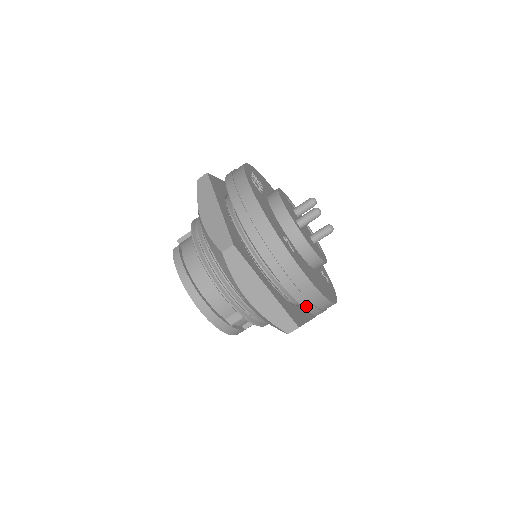
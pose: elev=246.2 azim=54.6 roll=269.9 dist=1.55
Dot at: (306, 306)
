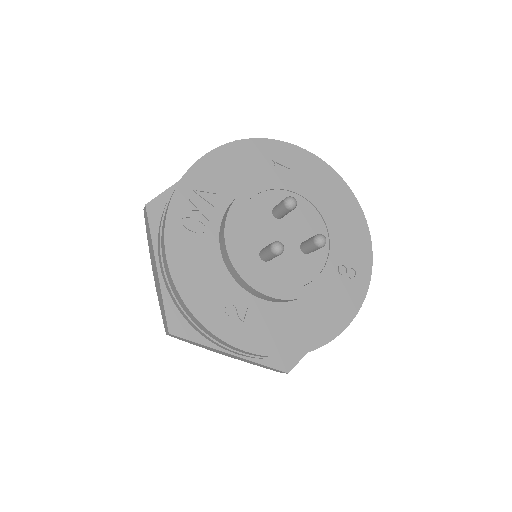
Dot at: occluded
